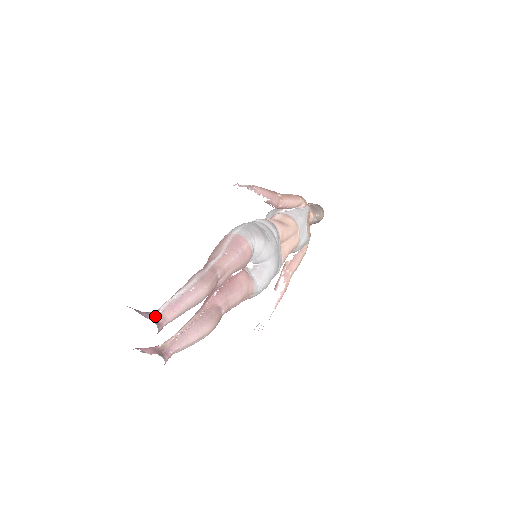
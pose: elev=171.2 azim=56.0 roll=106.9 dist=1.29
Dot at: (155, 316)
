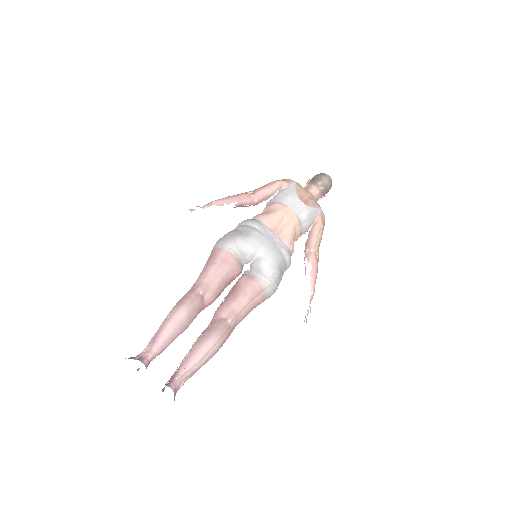
Dot at: (140, 354)
